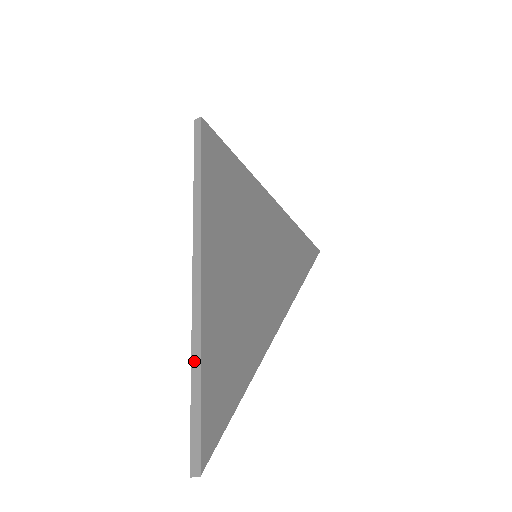
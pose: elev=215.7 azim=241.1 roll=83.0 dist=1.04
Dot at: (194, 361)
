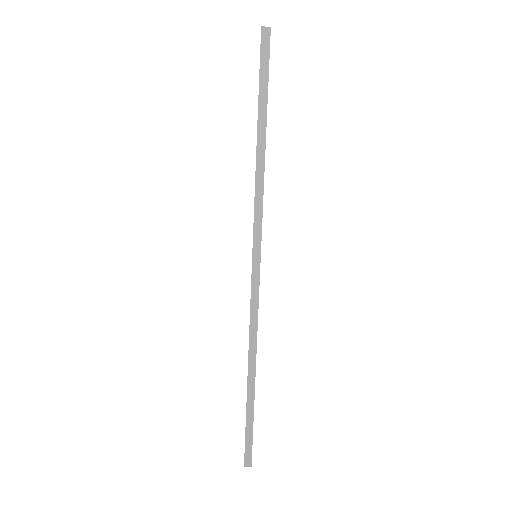
Dot at: occluded
